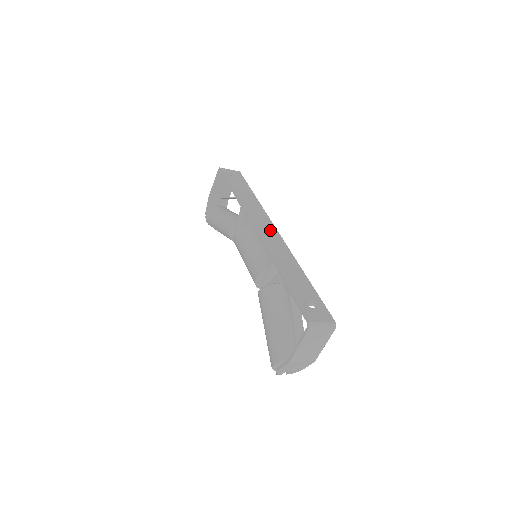
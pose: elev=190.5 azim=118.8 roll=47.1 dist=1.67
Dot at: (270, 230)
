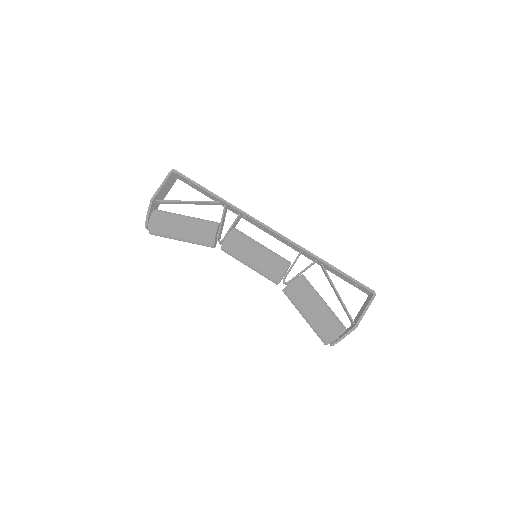
Dot at: occluded
